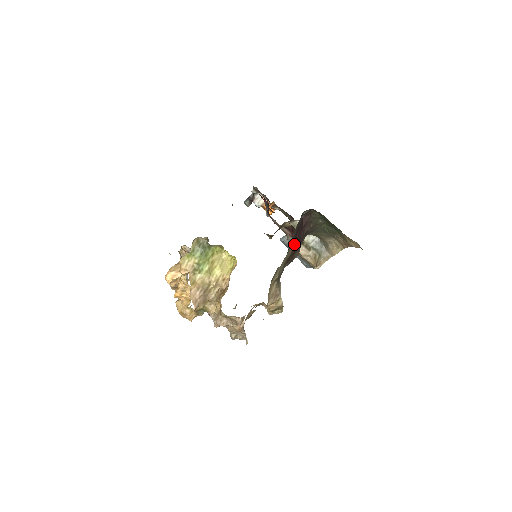
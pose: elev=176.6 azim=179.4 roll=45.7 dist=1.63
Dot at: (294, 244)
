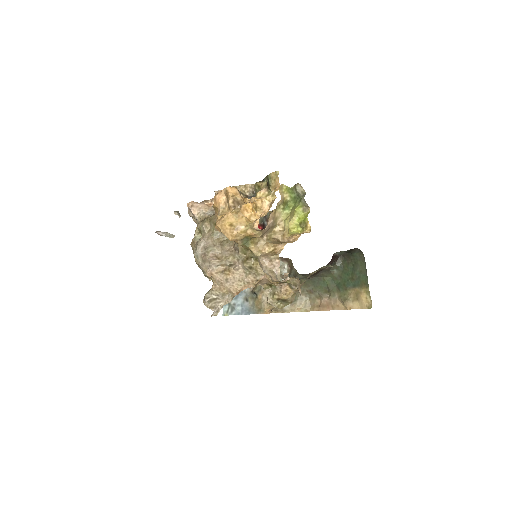
Dot at: occluded
